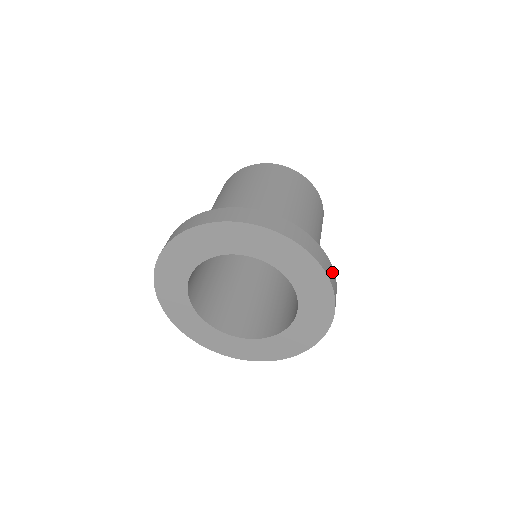
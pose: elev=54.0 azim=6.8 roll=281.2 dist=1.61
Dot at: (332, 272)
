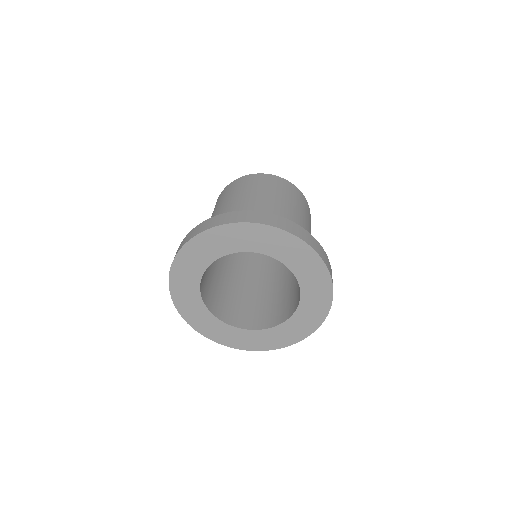
Dot at: occluded
